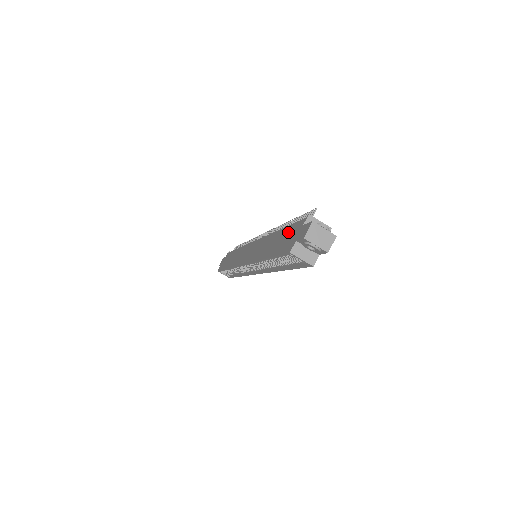
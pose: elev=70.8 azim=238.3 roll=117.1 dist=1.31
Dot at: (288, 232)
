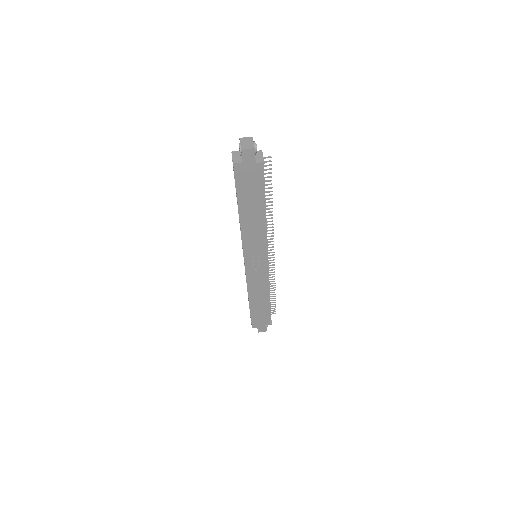
Dot at: occluded
